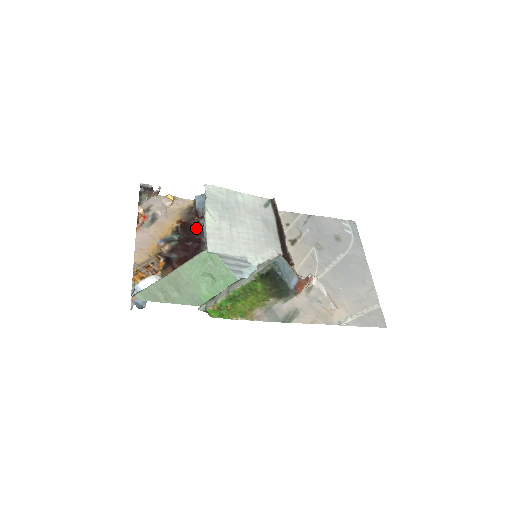
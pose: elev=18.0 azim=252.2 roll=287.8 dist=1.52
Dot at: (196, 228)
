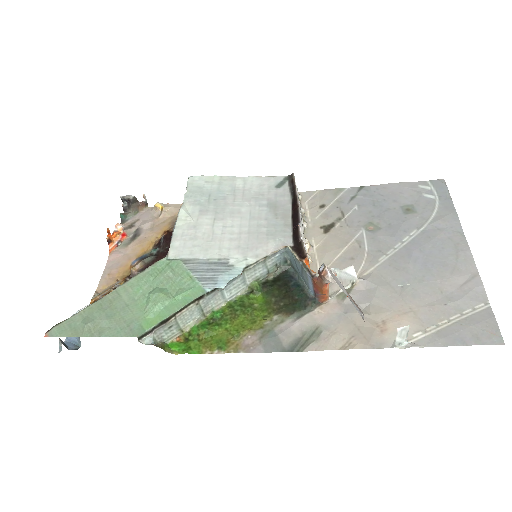
Dot at: occluded
